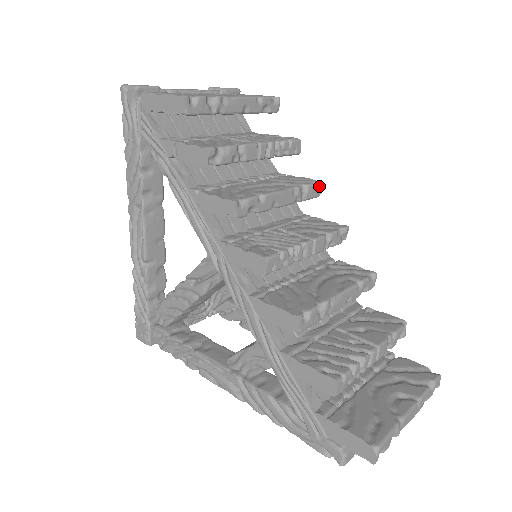
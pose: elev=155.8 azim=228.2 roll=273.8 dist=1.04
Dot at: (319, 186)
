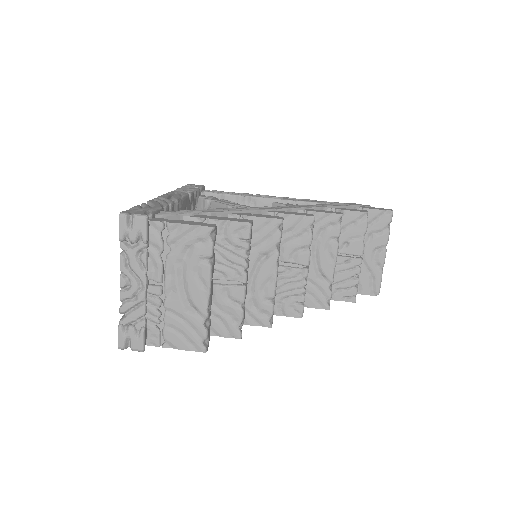
Dot at: (282, 223)
